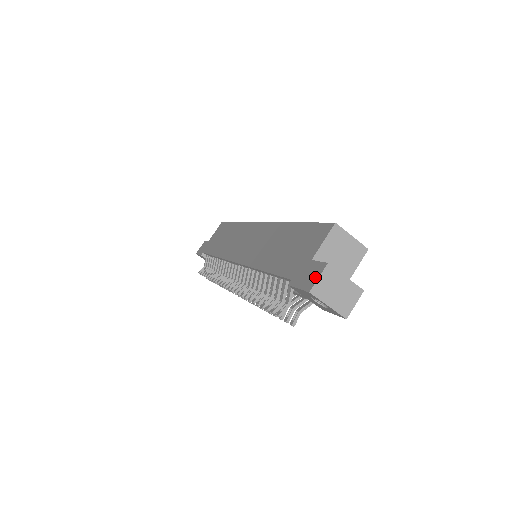
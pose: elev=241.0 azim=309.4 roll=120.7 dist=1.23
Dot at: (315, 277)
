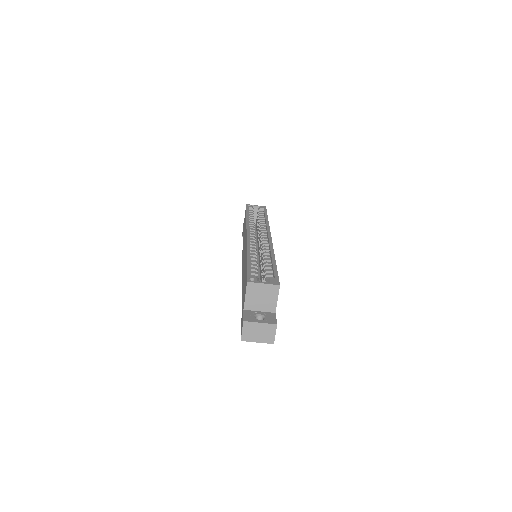
Dot at: (242, 329)
